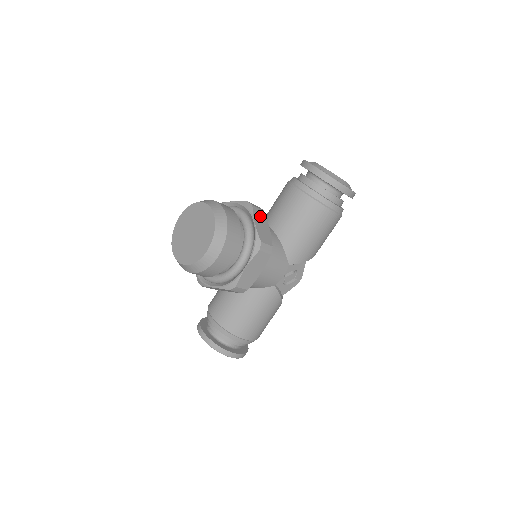
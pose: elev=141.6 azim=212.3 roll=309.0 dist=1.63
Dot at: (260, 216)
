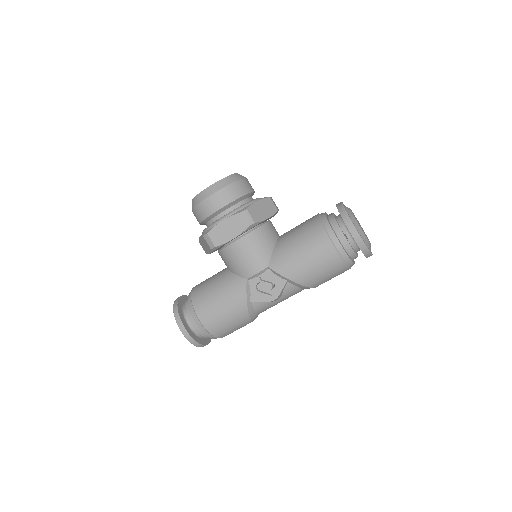
Dot at: (269, 206)
